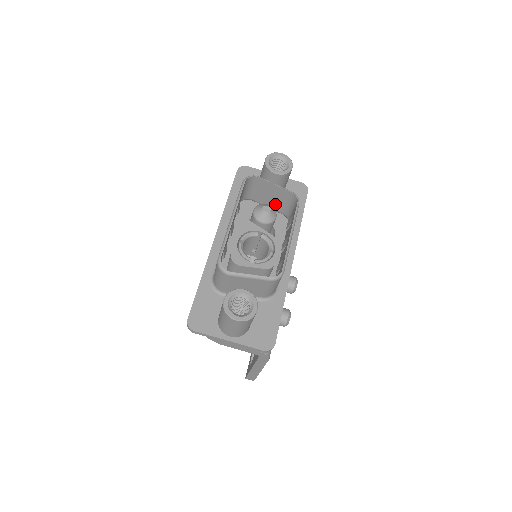
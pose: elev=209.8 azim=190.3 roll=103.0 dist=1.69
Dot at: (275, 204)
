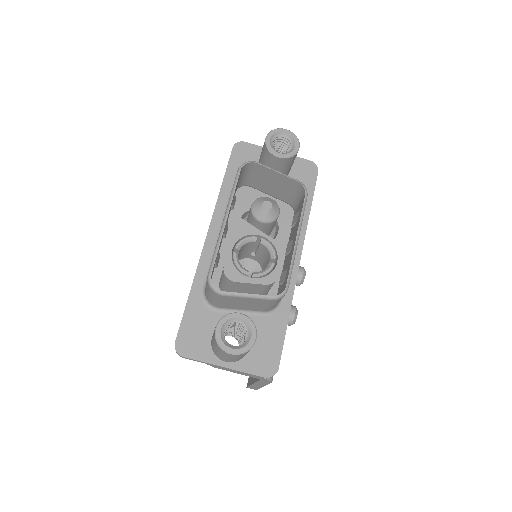
Dot at: (278, 192)
